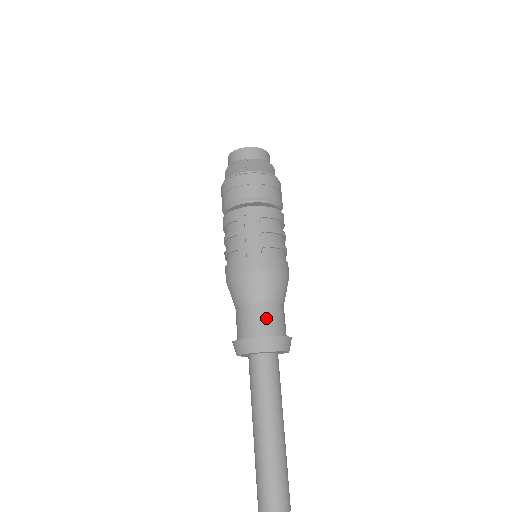
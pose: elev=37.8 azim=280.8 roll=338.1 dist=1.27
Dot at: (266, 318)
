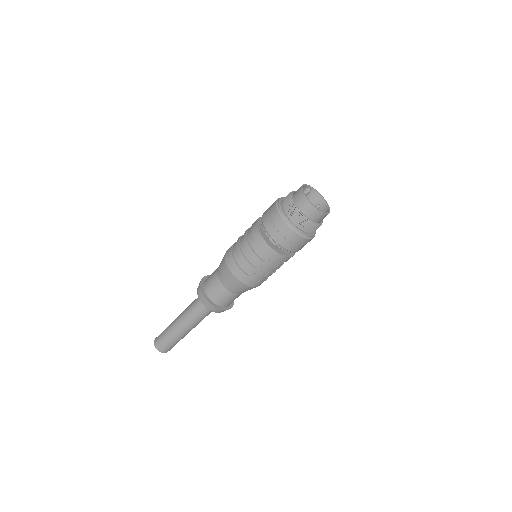
Dot at: occluded
